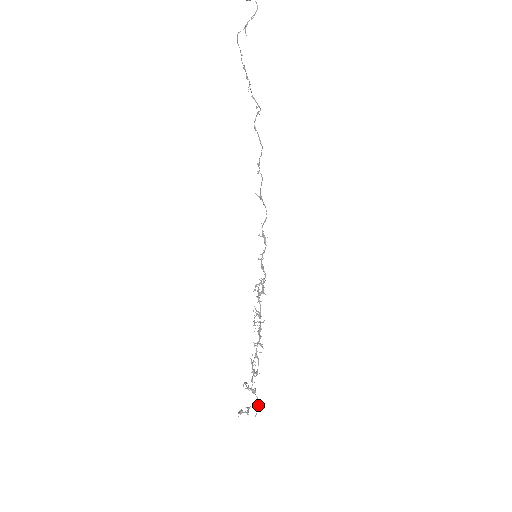
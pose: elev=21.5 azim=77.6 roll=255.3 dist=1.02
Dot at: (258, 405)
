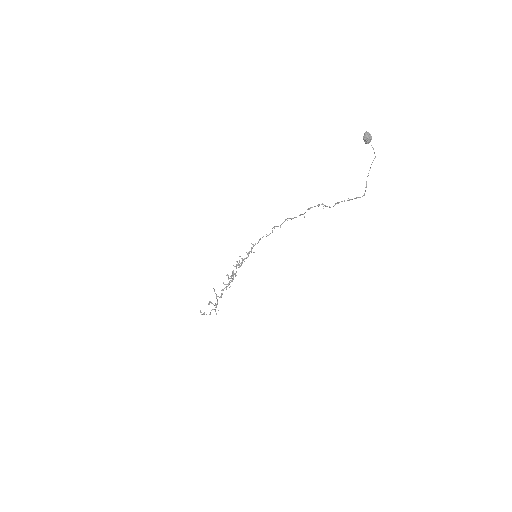
Dot at: occluded
